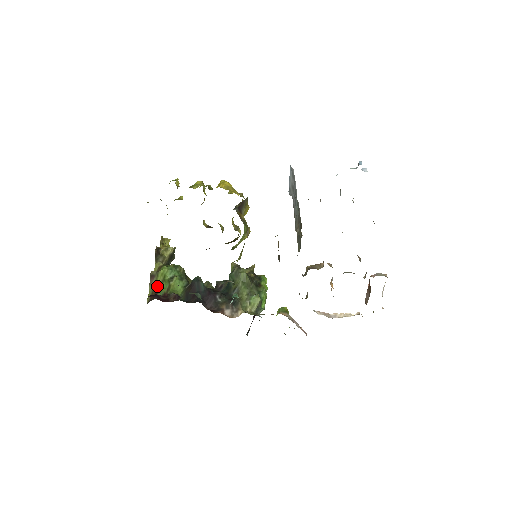
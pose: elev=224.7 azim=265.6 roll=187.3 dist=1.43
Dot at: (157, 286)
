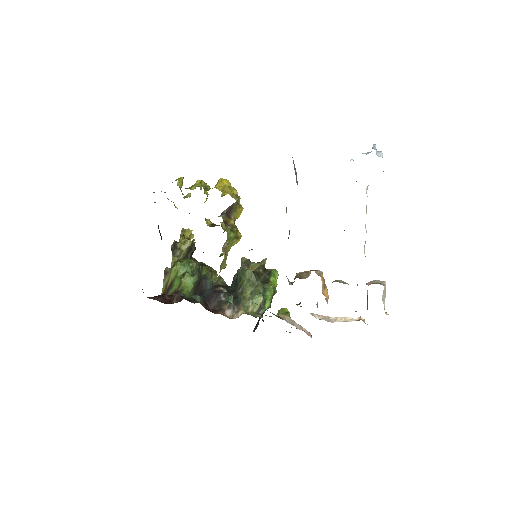
Dot at: (170, 283)
